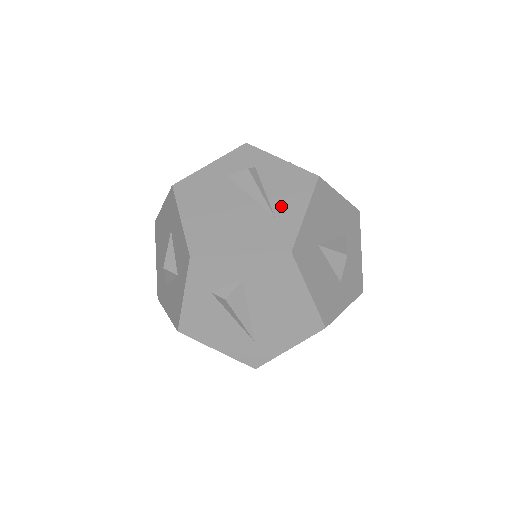
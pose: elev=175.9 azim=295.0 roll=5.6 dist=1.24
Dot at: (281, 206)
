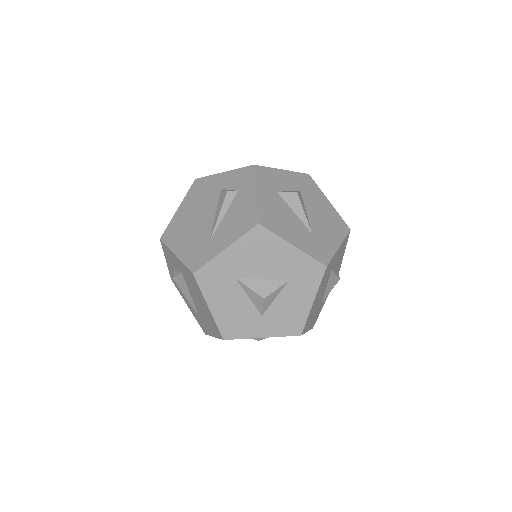
Dot at: (220, 234)
